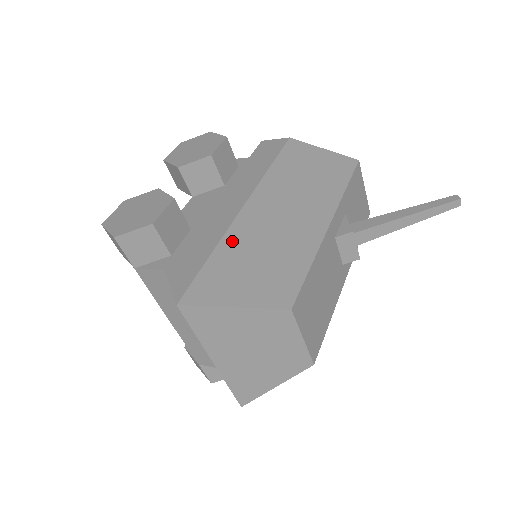
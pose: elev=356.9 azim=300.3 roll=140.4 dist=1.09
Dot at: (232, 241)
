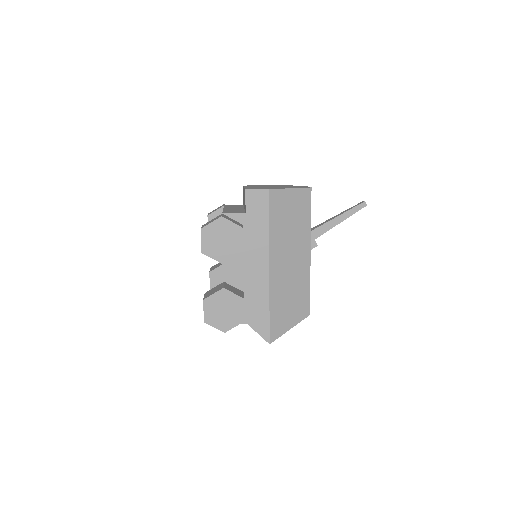
Dot at: (274, 297)
